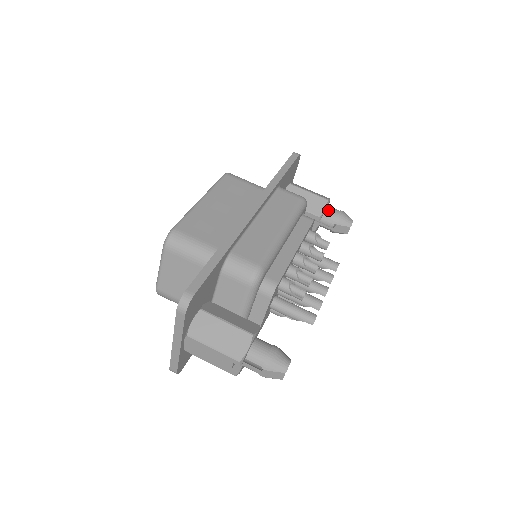
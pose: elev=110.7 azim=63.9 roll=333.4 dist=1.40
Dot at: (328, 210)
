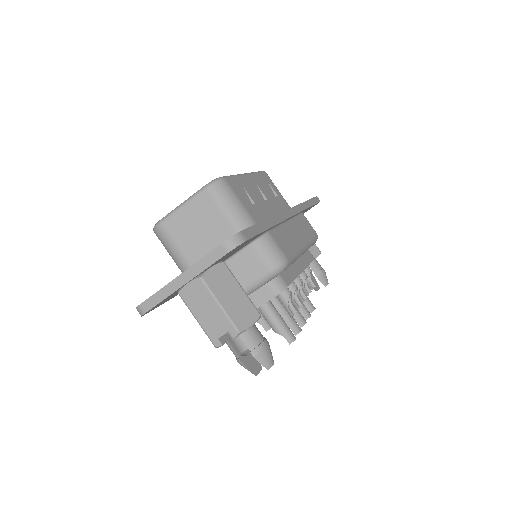
Dot at: (315, 261)
